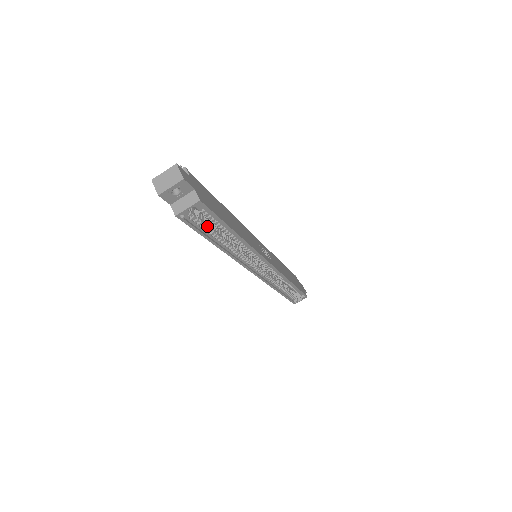
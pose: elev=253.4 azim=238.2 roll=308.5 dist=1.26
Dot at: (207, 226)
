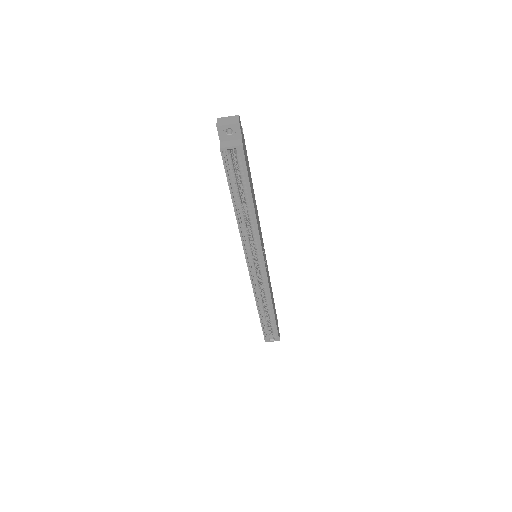
Dot at: (236, 180)
